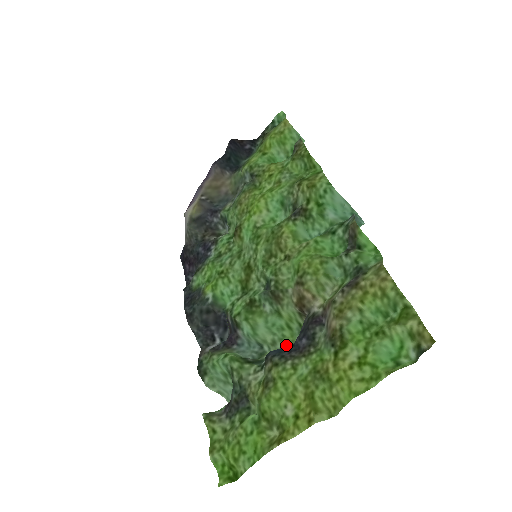
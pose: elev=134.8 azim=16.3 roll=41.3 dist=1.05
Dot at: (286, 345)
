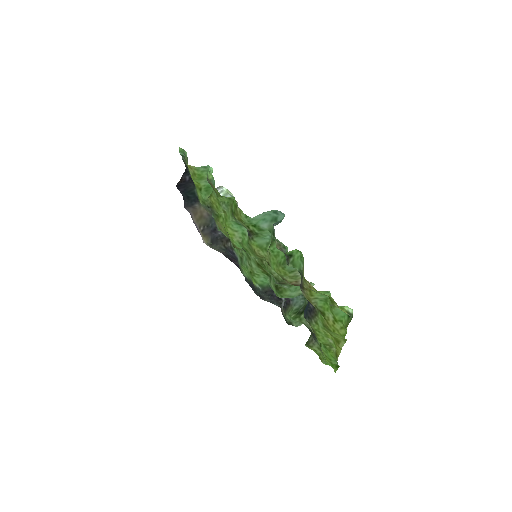
Dot at: occluded
